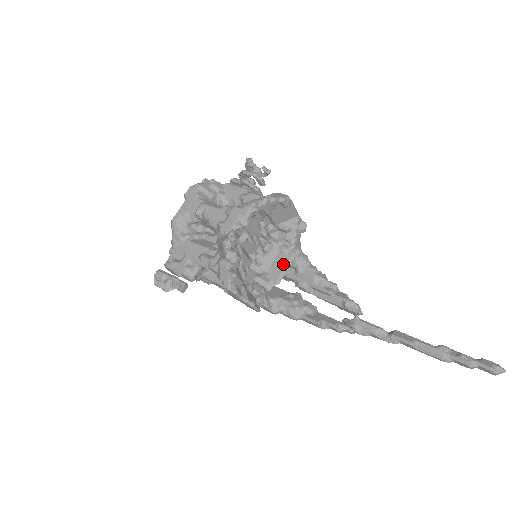
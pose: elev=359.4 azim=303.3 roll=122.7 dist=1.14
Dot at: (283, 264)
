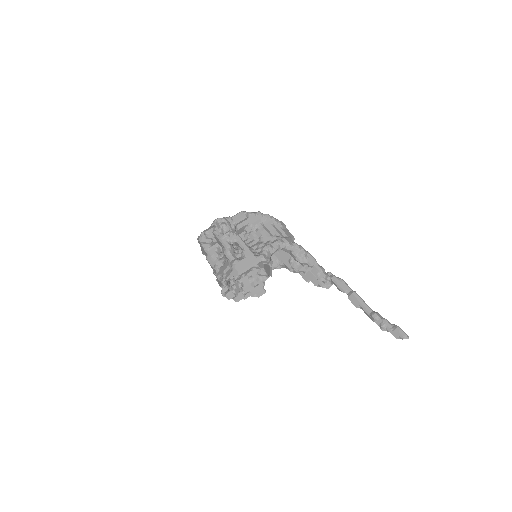
Dot at: (268, 270)
